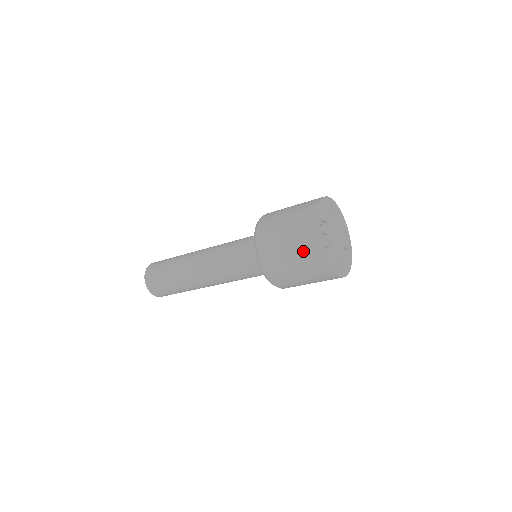
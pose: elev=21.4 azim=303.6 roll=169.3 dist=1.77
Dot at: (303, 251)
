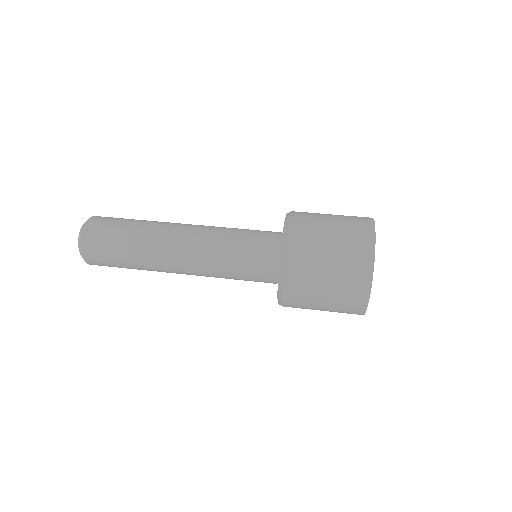
Dot at: (345, 289)
